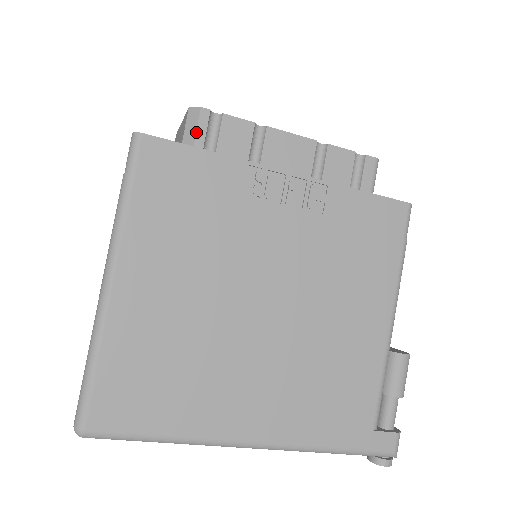
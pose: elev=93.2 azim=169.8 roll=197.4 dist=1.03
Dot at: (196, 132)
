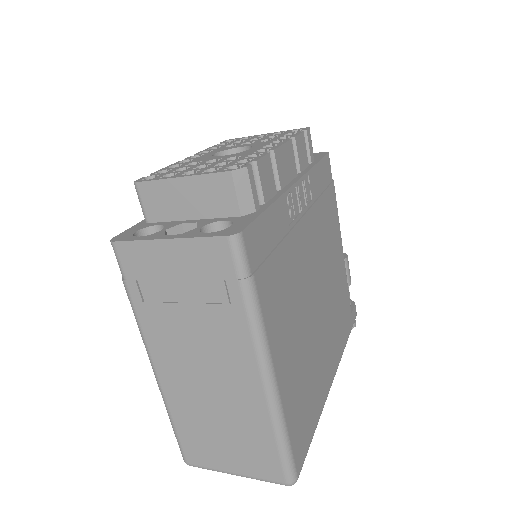
Dot at: (252, 195)
